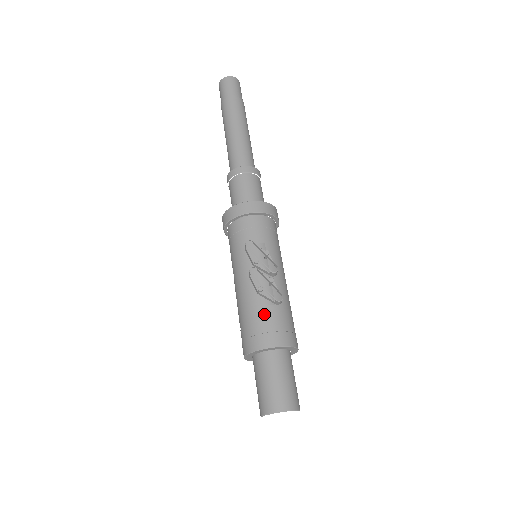
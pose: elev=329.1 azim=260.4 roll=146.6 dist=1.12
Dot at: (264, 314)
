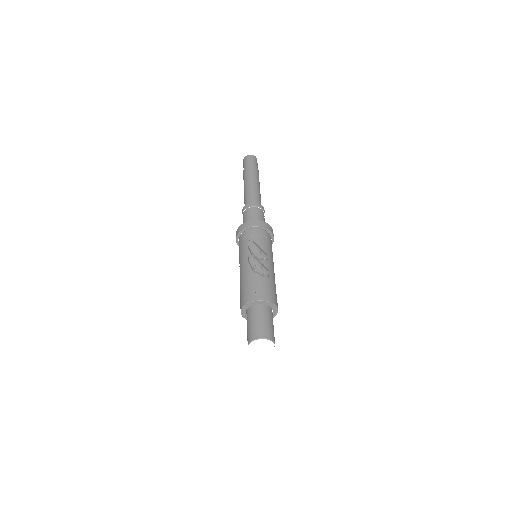
Dot at: (256, 282)
